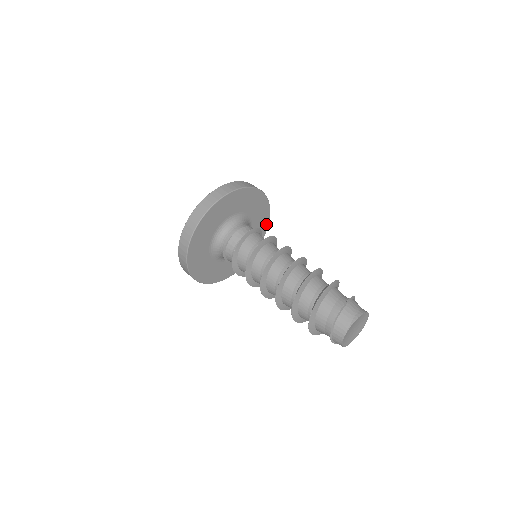
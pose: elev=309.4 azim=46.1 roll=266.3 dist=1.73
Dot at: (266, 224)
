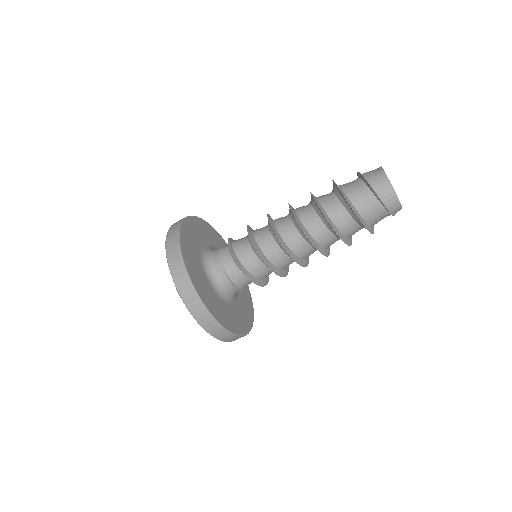
Dot at: (222, 240)
